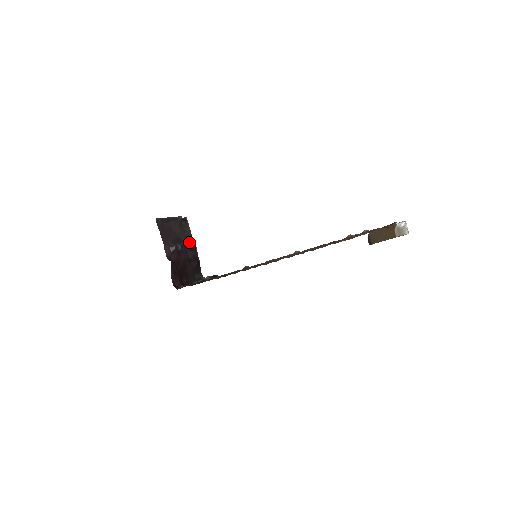
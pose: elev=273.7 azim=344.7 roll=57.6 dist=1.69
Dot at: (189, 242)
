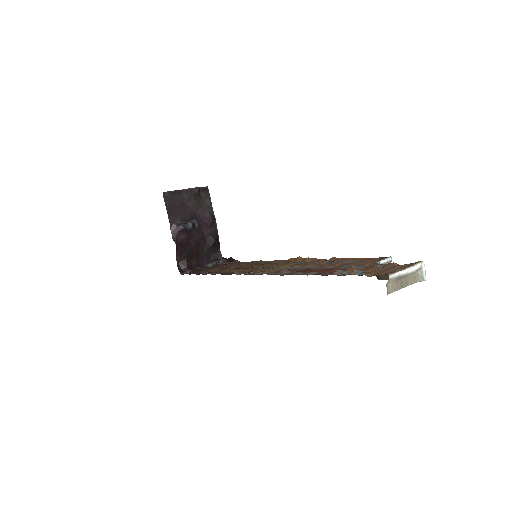
Dot at: (207, 217)
